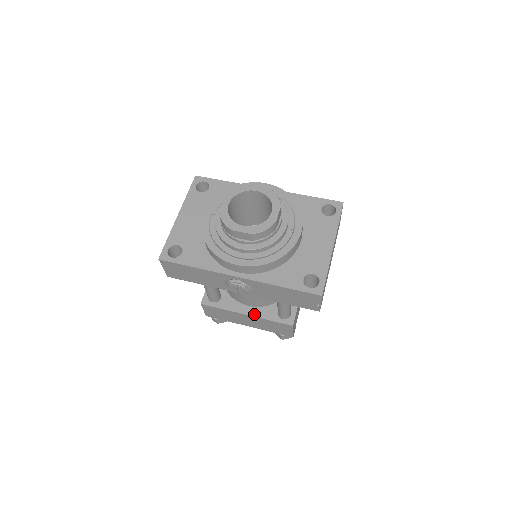
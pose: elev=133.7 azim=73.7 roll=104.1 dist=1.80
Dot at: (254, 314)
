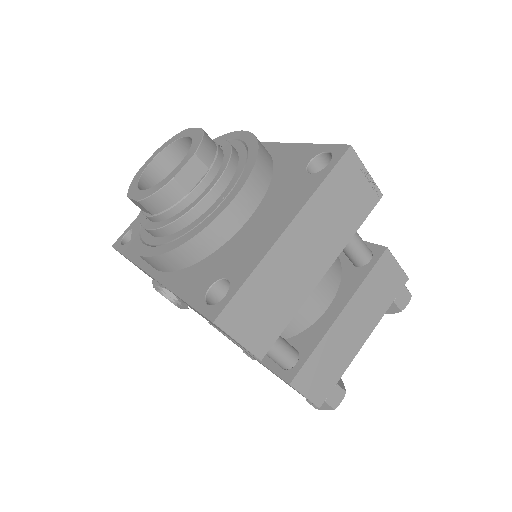
Dot at: occluded
